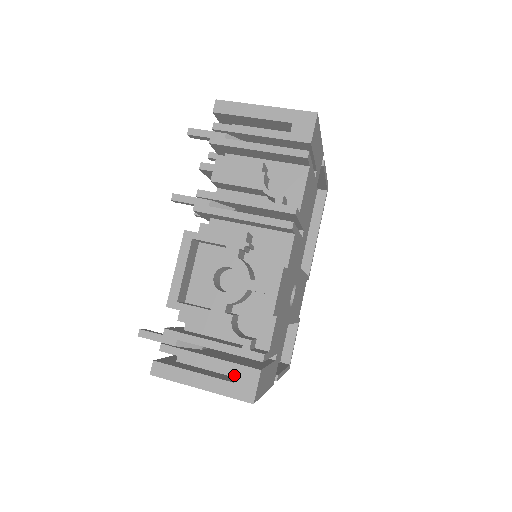
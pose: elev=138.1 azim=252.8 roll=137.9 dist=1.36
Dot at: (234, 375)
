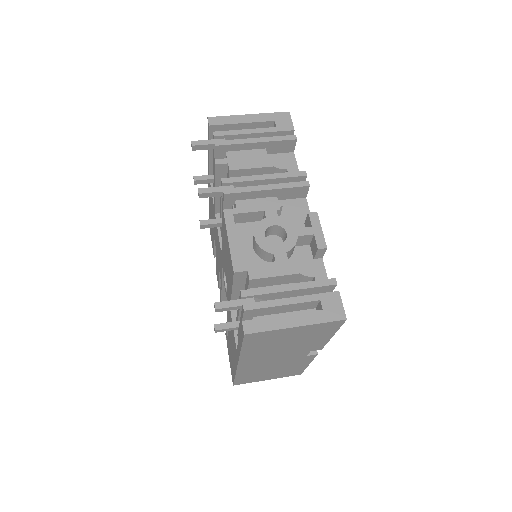
Dot at: occluded
